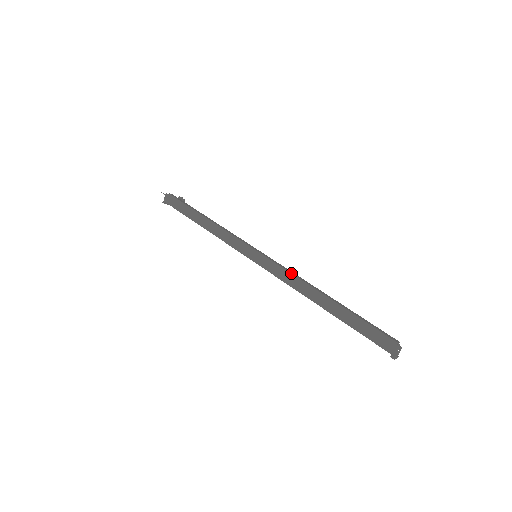
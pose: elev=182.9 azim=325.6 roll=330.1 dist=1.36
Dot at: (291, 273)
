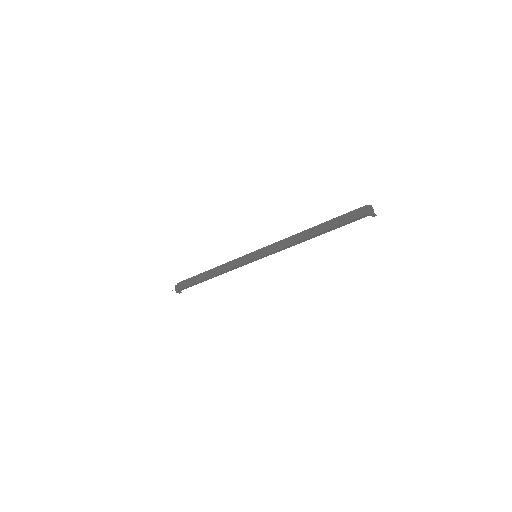
Dot at: occluded
